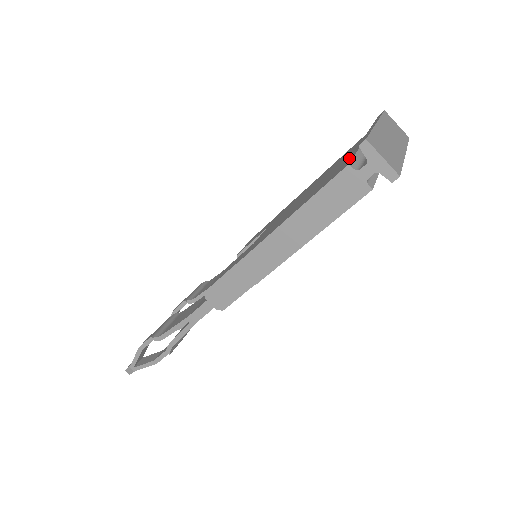
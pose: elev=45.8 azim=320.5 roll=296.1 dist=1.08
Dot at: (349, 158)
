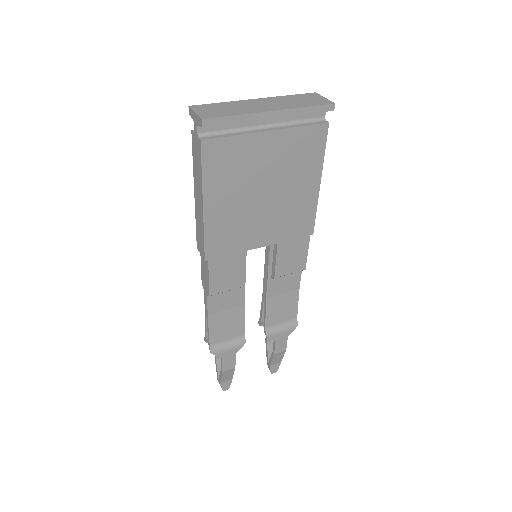
Dot at: occluded
